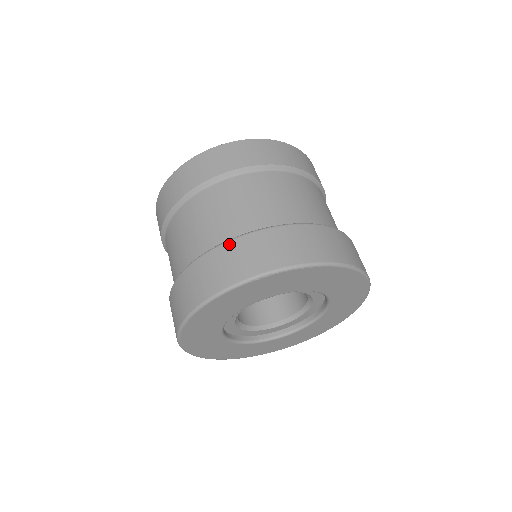
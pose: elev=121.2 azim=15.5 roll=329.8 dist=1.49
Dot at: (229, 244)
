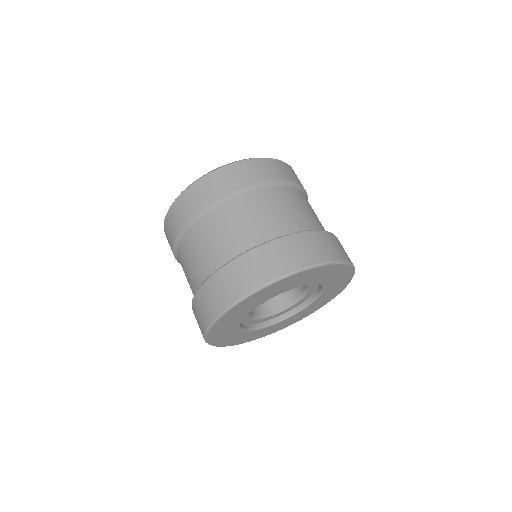
Dot at: (305, 234)
